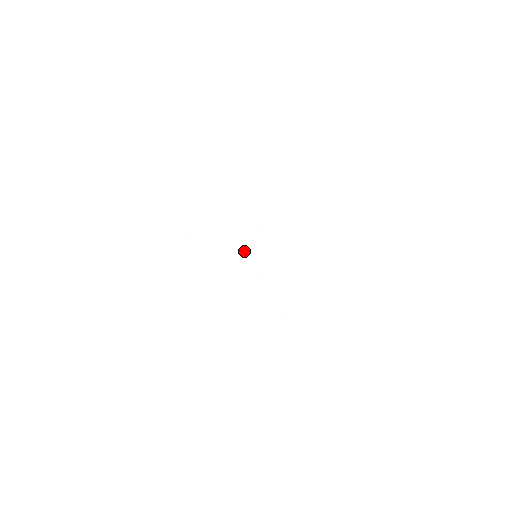
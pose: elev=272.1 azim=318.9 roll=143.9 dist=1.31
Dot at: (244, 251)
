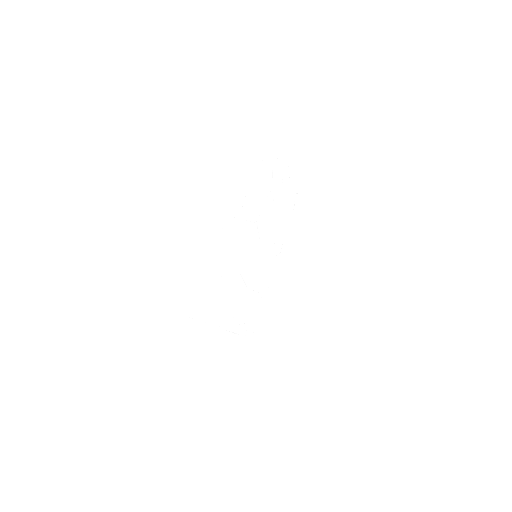
Dot at: (270, 250)
